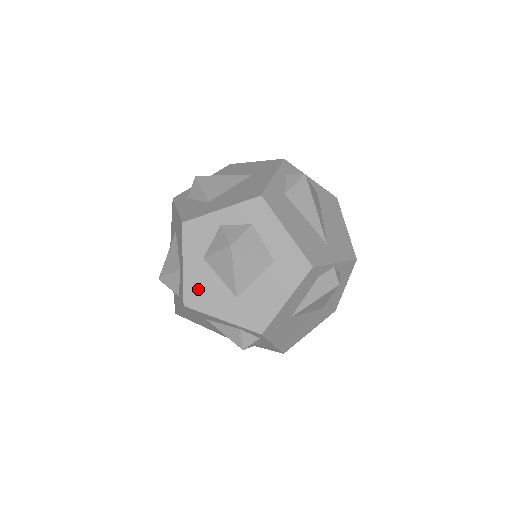
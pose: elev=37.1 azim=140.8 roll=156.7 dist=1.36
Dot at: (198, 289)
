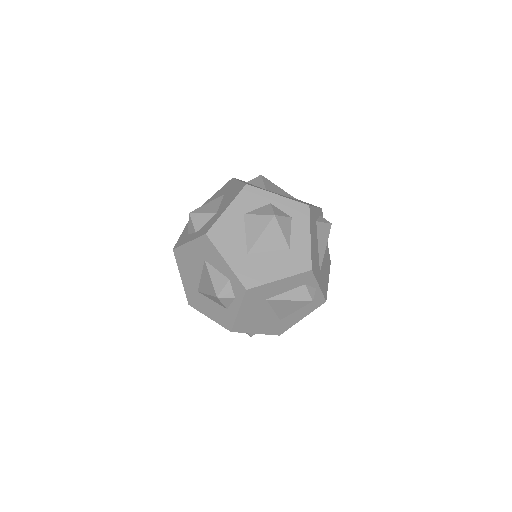
Dot at: (225, 230)
